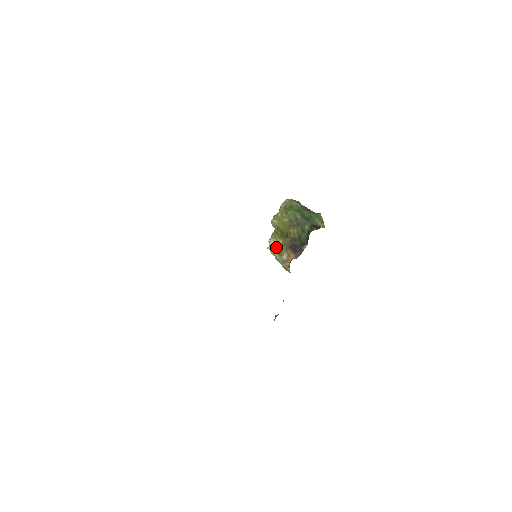
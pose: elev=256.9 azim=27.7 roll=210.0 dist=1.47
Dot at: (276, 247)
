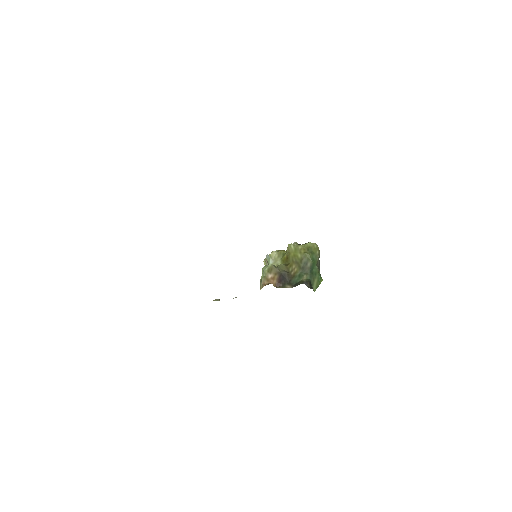
Dot at: (272, 261)
